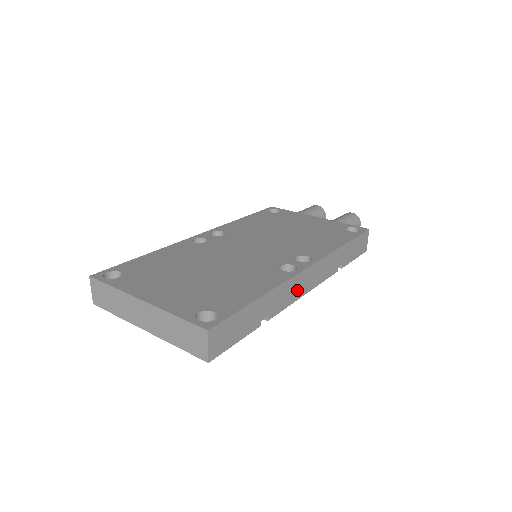
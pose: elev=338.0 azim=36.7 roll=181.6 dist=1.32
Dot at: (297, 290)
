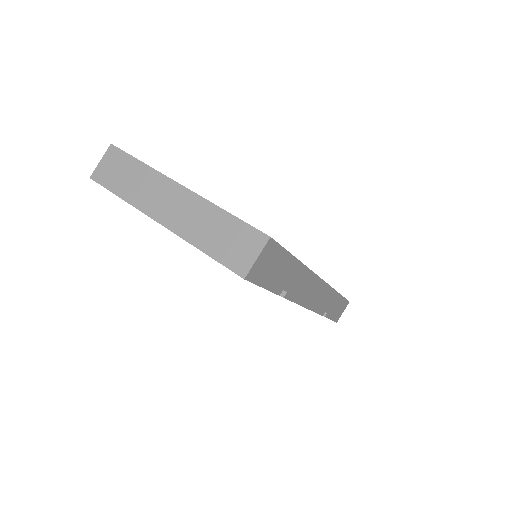
Dot at: (307, 294)
